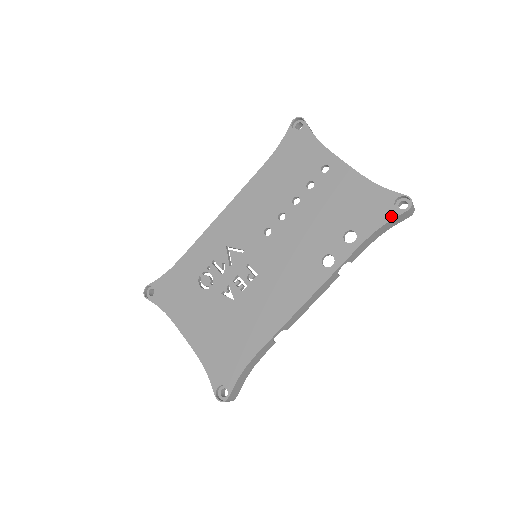
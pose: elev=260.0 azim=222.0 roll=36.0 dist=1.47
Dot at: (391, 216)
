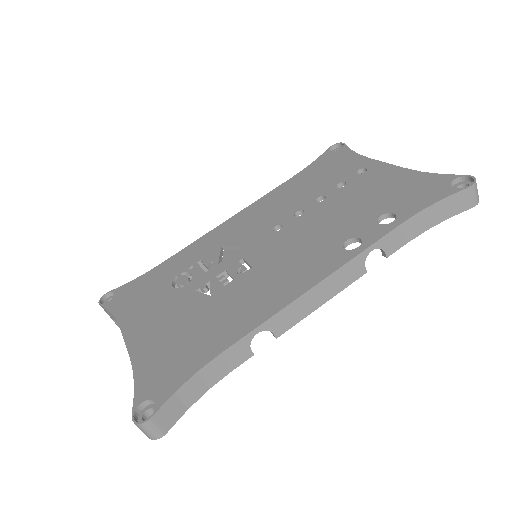
Dot at: (446, 194)
